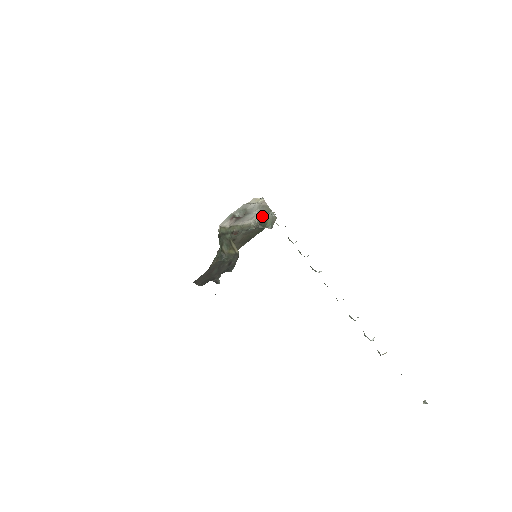
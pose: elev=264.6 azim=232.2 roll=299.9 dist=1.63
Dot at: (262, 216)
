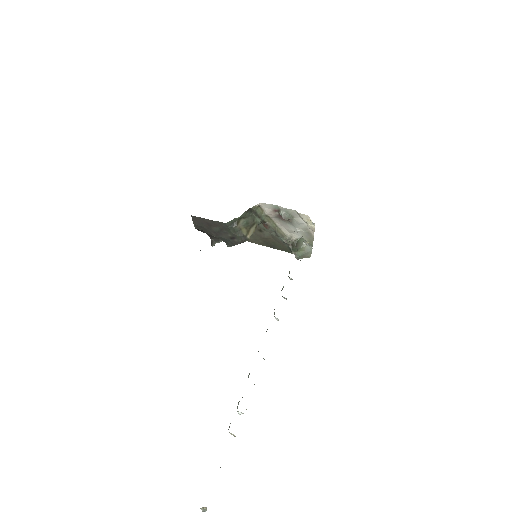
Dot at: (301, 241)
